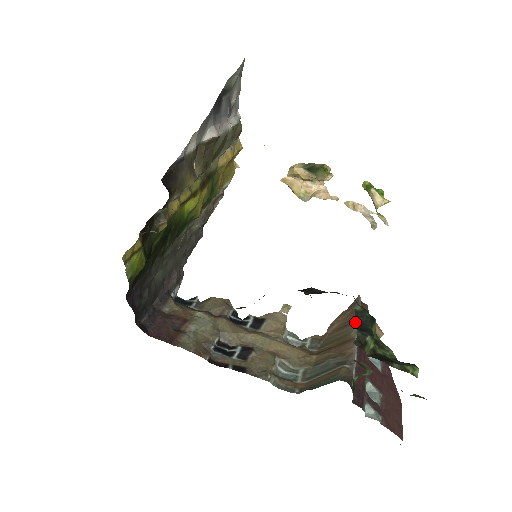
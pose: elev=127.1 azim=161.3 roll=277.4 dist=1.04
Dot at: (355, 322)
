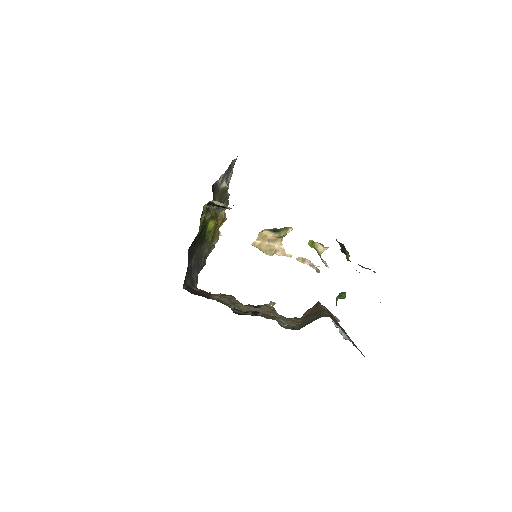
Dot at: (321, 307)
